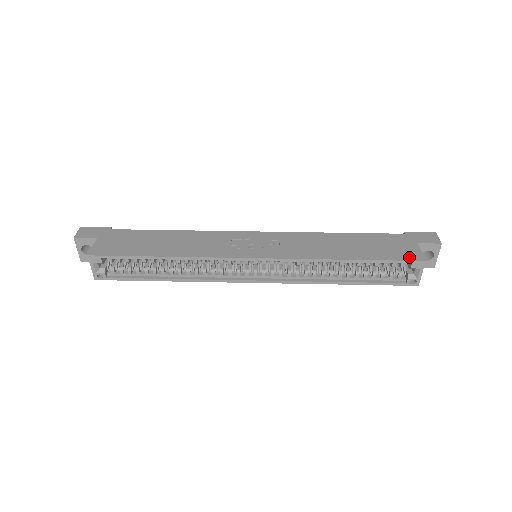
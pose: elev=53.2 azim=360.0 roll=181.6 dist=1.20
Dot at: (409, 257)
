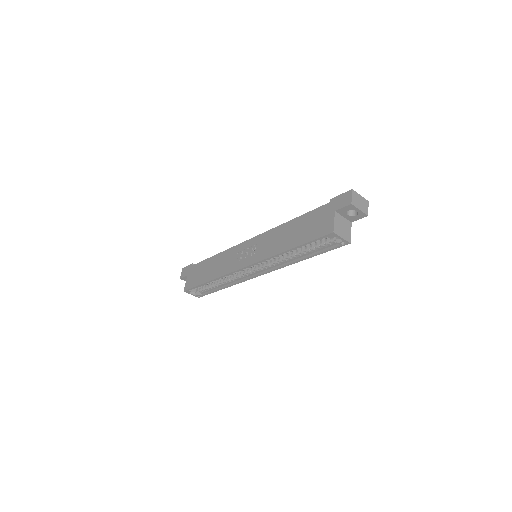
Dot at: (324, 232)
